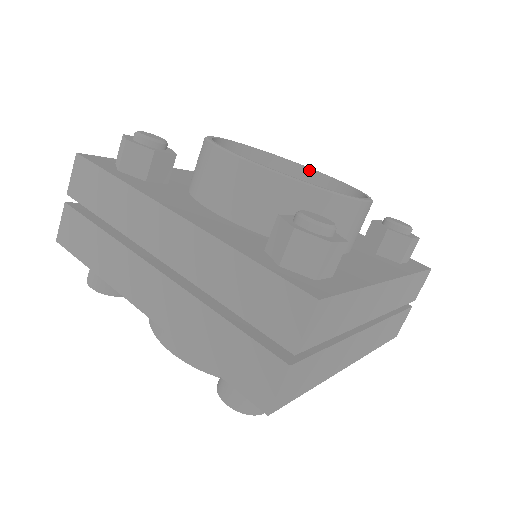
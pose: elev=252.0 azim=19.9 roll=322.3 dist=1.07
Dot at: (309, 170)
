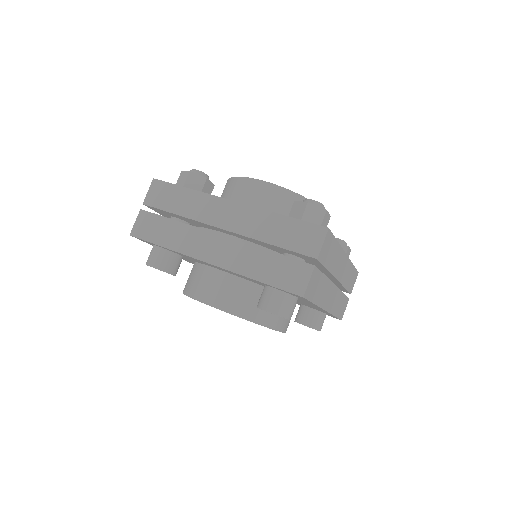
Dot at: occluded
